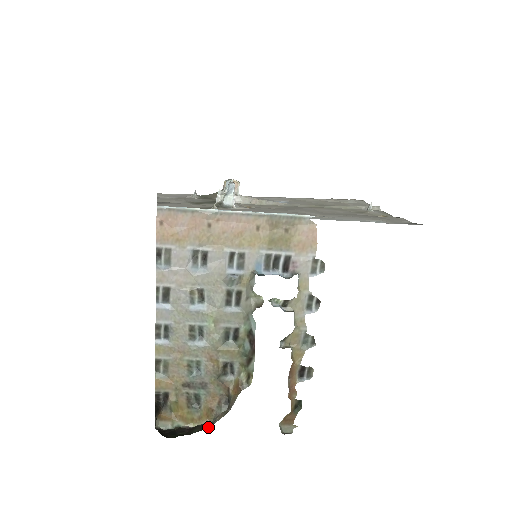
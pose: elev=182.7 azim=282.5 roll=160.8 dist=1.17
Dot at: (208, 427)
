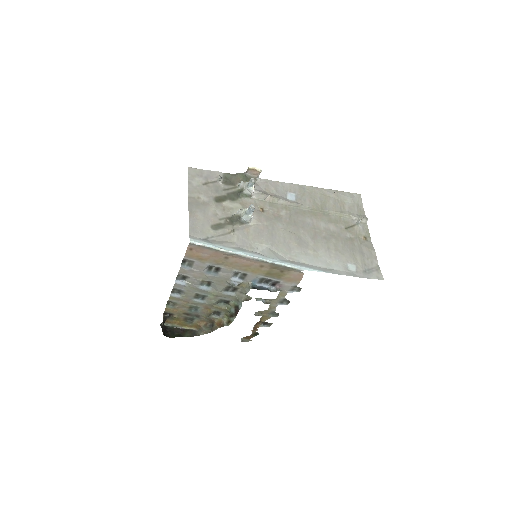
Dot at: occluded
